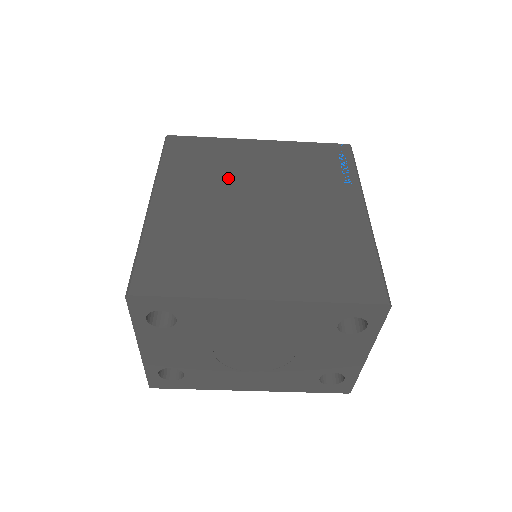
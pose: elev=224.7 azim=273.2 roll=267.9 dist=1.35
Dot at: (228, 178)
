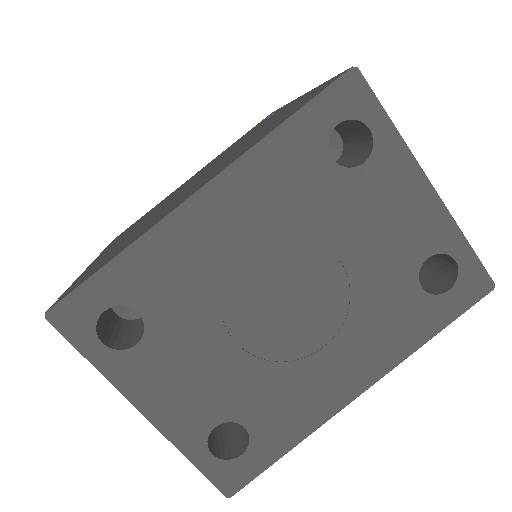
Dot at: (164, 202)
